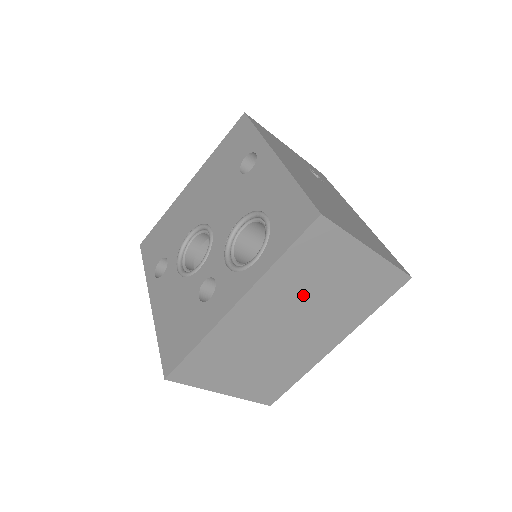
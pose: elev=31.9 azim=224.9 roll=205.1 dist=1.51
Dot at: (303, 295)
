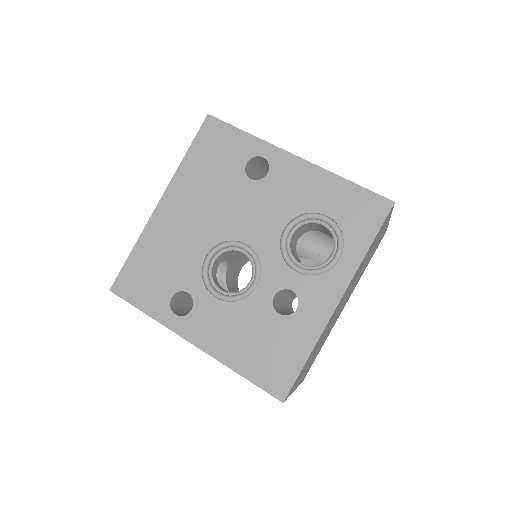
Dot at: (358, 273)
